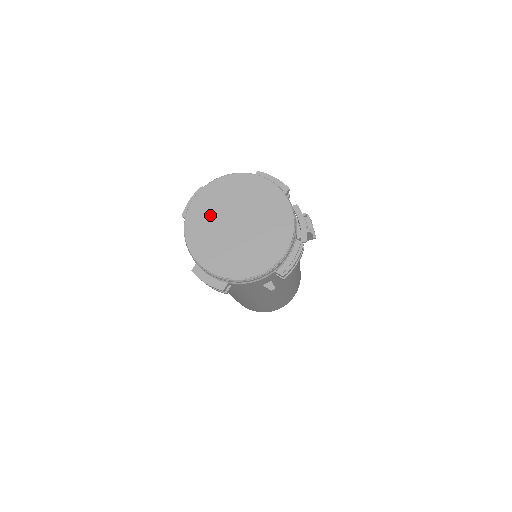
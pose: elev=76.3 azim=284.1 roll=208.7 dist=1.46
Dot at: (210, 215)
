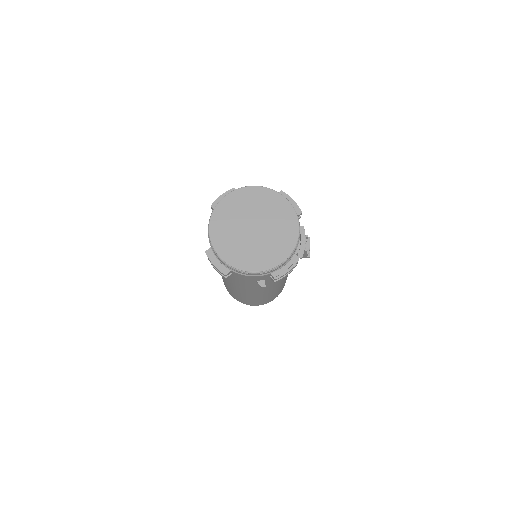
Dot at: (234, 213)
